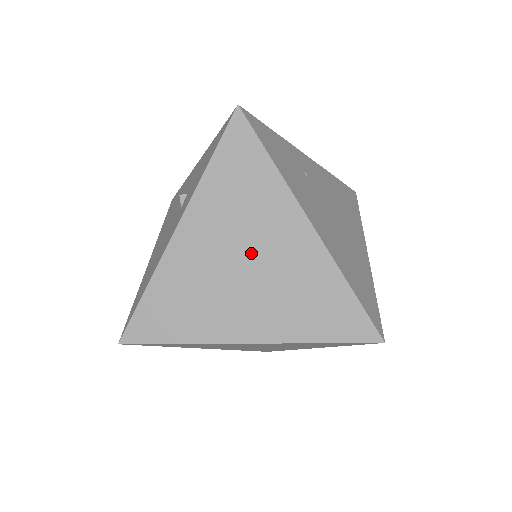
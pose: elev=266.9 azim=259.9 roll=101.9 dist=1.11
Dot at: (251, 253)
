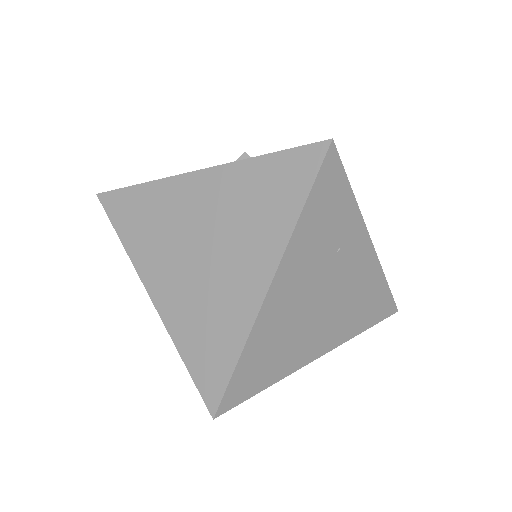
Dot at: (216, 248)
